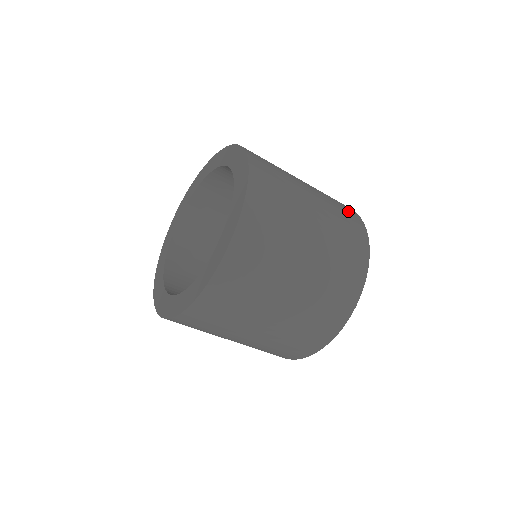
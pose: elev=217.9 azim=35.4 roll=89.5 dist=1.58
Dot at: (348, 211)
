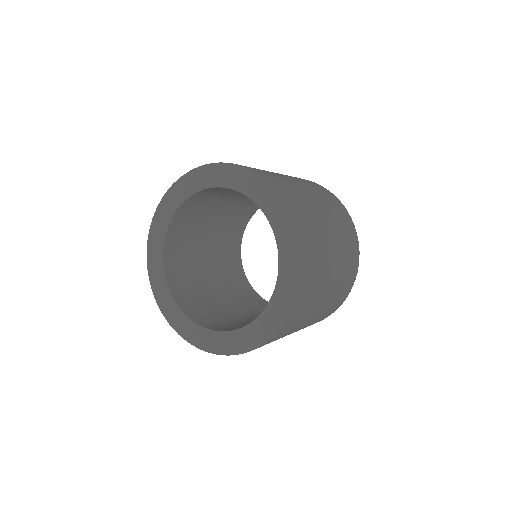
Dot at: (352, 238)
